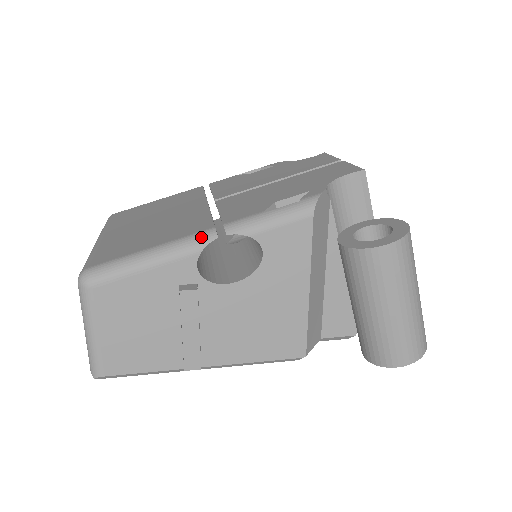
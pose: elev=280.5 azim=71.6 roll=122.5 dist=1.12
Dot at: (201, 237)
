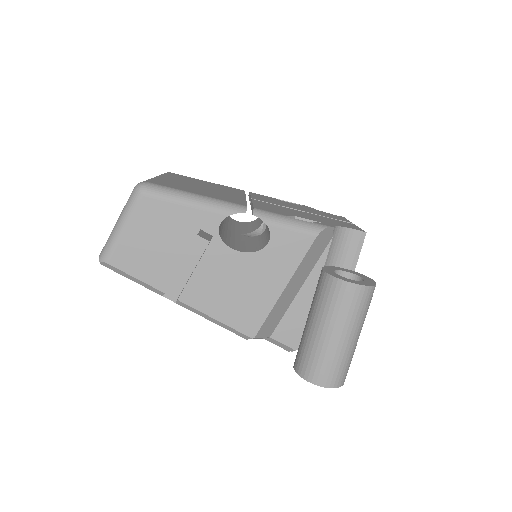
Dot at: (235, 206)
